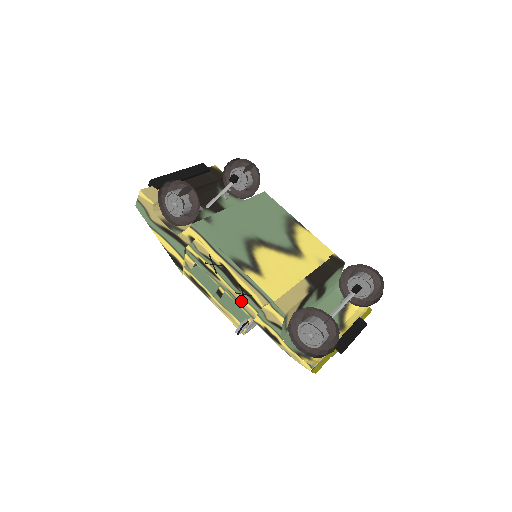
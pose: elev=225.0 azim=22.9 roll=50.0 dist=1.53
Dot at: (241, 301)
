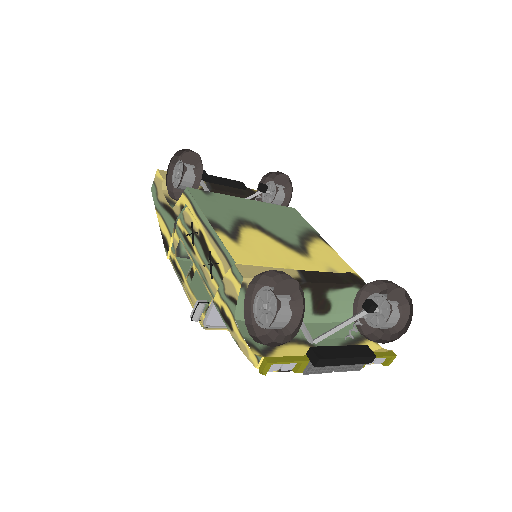
Dot at: (208, 277)
